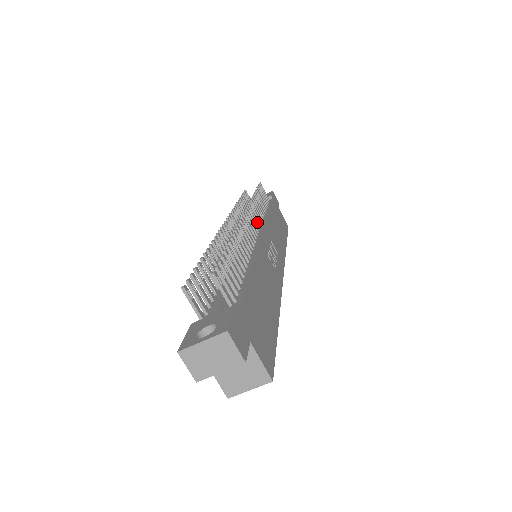
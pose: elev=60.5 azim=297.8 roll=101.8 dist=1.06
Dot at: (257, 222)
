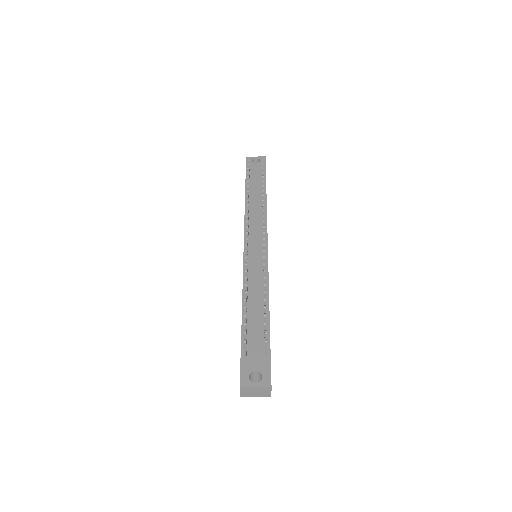
Dot at: occluded
